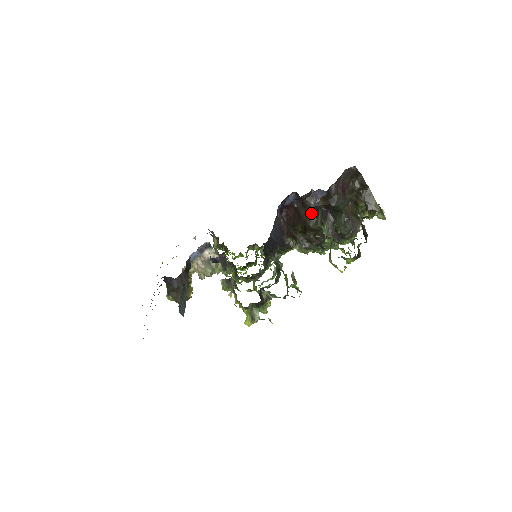
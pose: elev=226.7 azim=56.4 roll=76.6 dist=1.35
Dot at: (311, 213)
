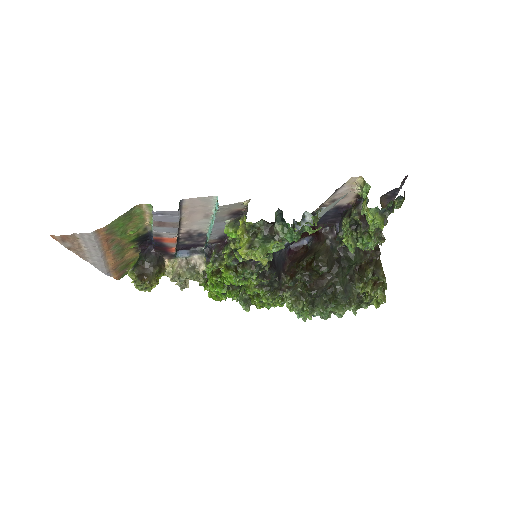
Dot at: (325, 246)
